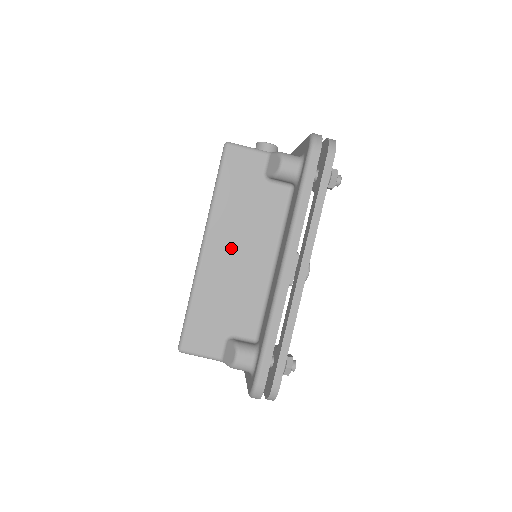
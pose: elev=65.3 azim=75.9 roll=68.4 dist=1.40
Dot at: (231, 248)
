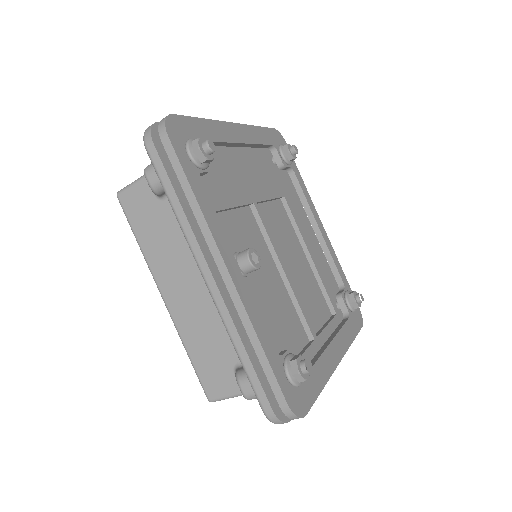
Dot at: (180, 283)
